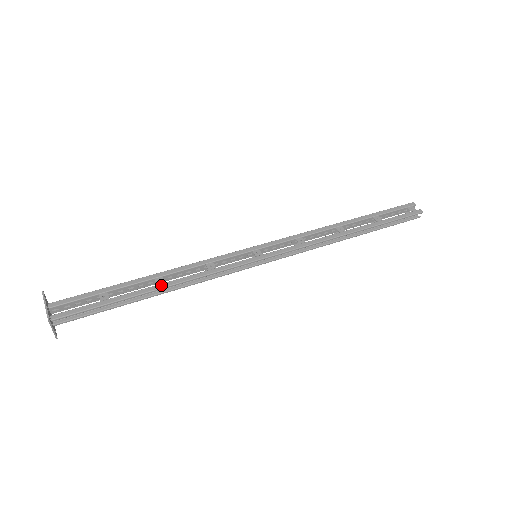
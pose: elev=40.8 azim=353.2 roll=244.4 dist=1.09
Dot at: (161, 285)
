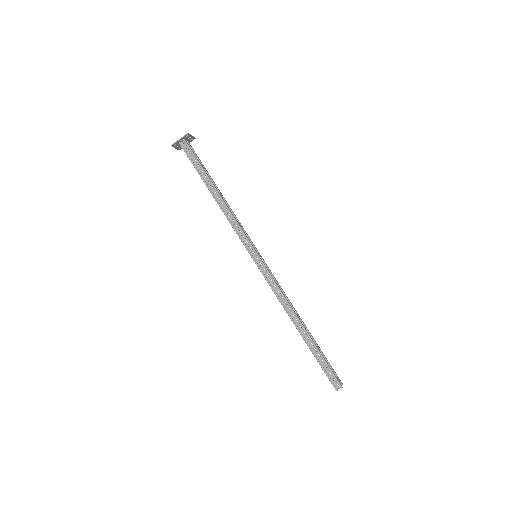
Dot at: (220, 194)
